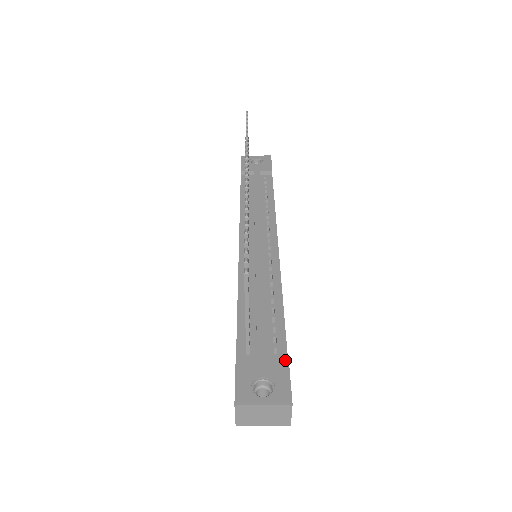
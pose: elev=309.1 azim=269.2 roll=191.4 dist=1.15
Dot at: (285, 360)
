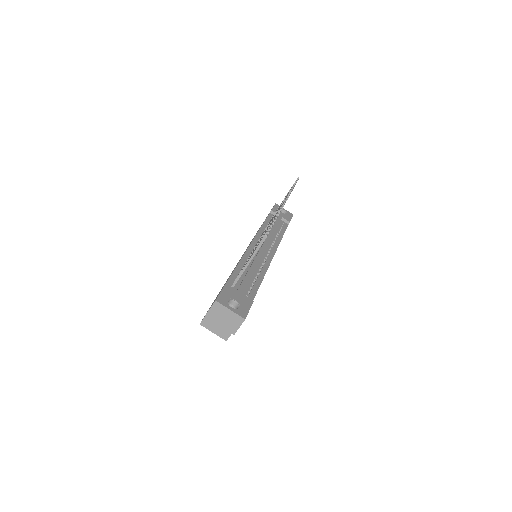
Dot at: (251, 302)
